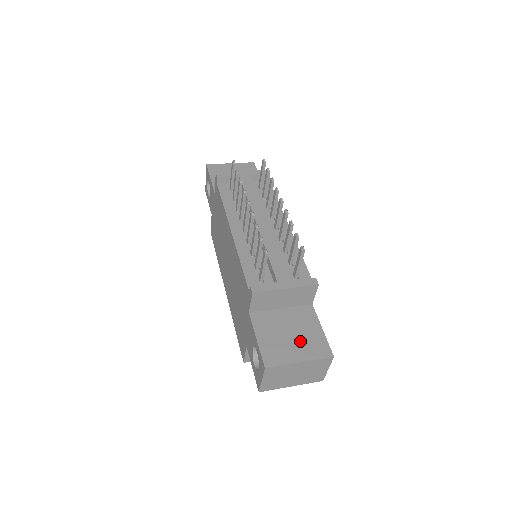
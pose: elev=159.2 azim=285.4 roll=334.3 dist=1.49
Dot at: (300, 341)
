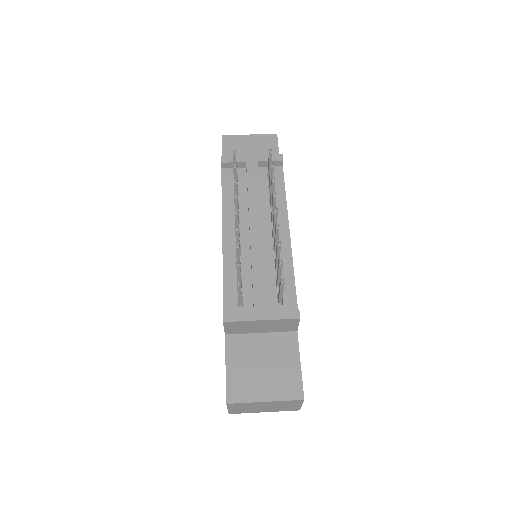
Dot at: (272, 376)
